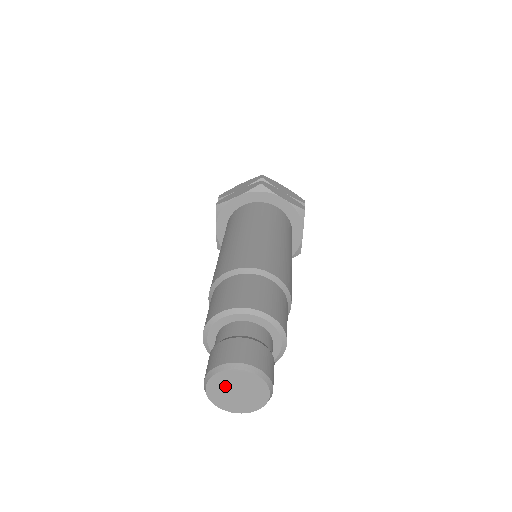
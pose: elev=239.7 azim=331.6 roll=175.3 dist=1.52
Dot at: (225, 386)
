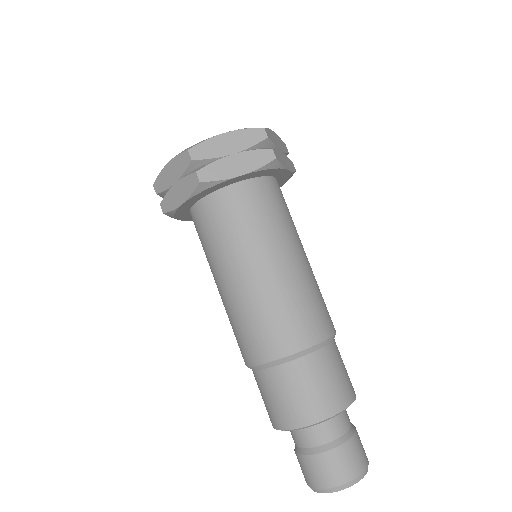
Dot at: occluded
